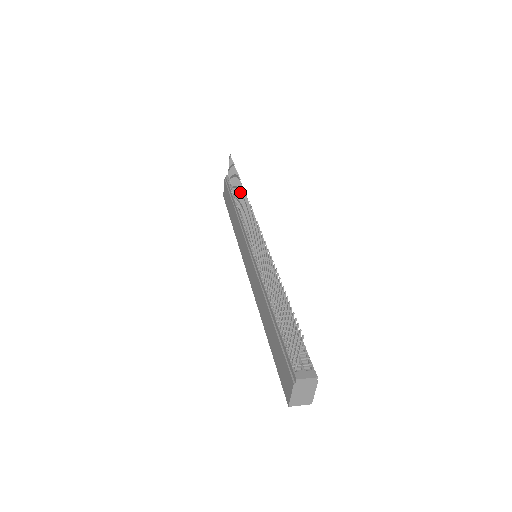
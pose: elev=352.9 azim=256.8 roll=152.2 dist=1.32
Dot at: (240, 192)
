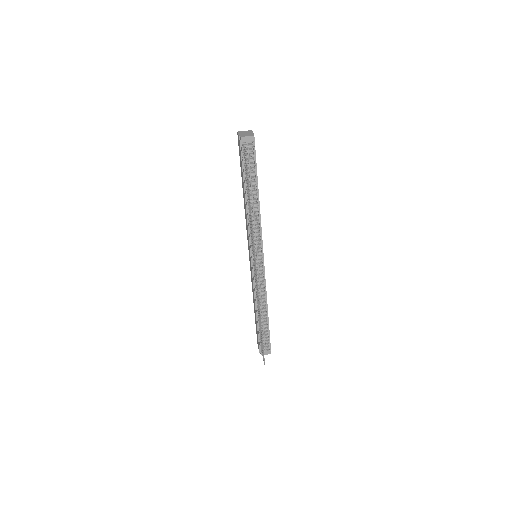
Dot at: (250, 215)
